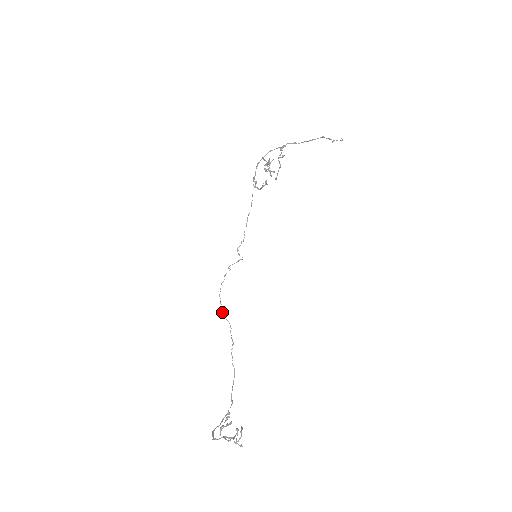
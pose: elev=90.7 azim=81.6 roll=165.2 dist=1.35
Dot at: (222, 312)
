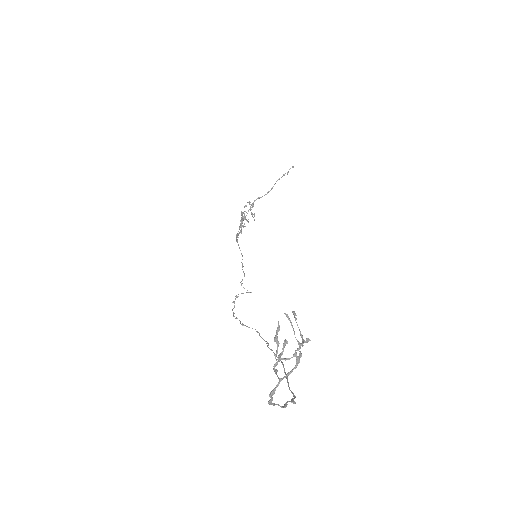
Dot at: (241, 324)
